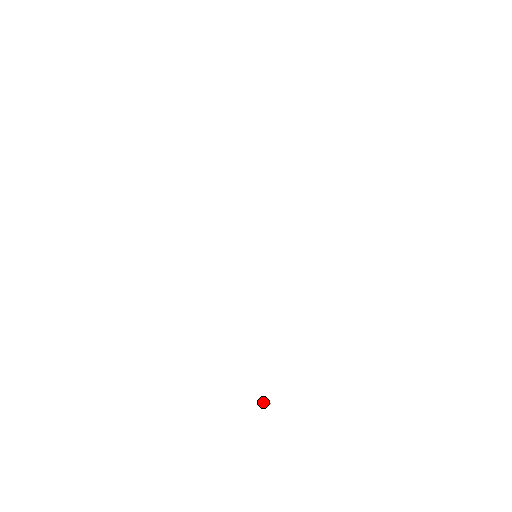
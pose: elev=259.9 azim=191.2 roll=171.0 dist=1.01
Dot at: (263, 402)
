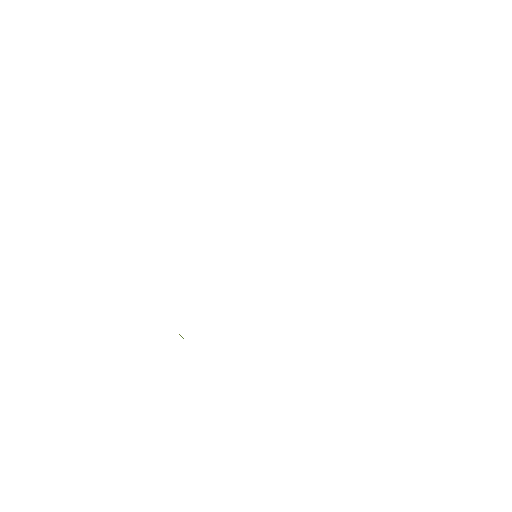
Dot at: (180, 335)
